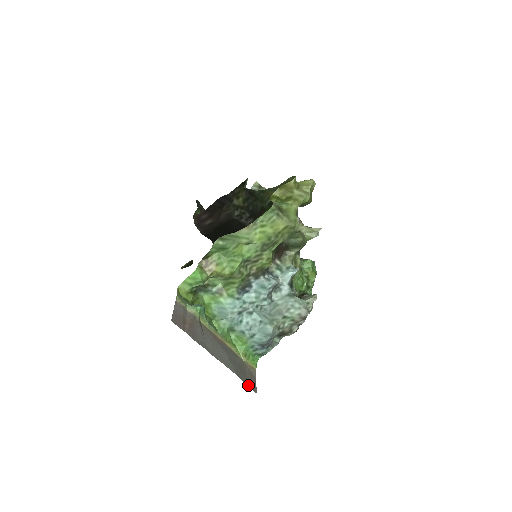
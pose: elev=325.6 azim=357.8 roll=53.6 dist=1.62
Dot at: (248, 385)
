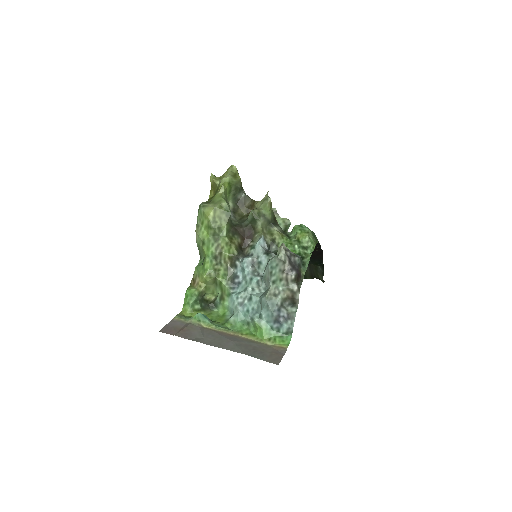
Dot at: (264, 360)
